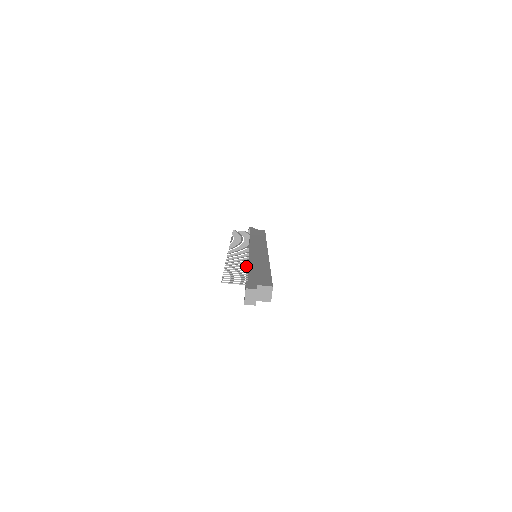
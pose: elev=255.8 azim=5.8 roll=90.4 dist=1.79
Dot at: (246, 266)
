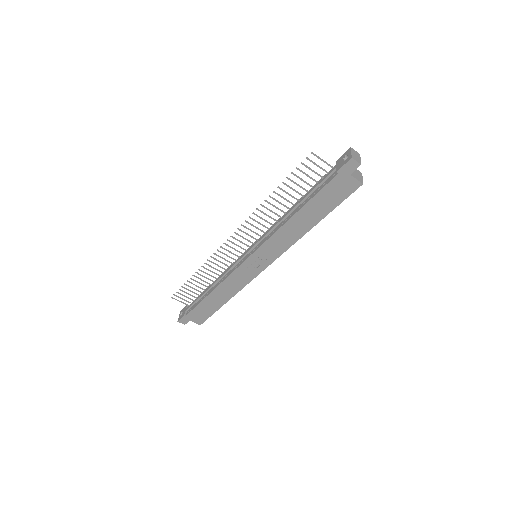
Dot at: occluded
